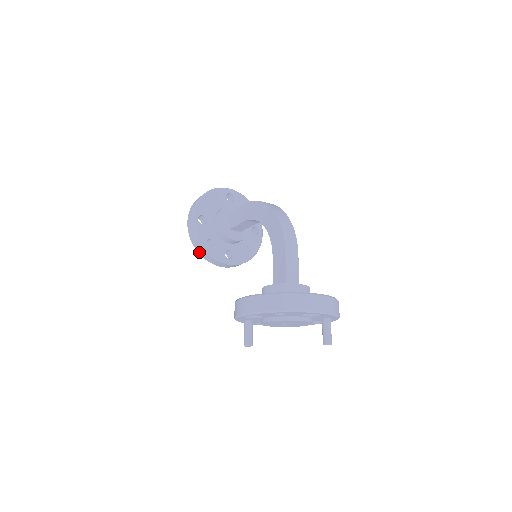
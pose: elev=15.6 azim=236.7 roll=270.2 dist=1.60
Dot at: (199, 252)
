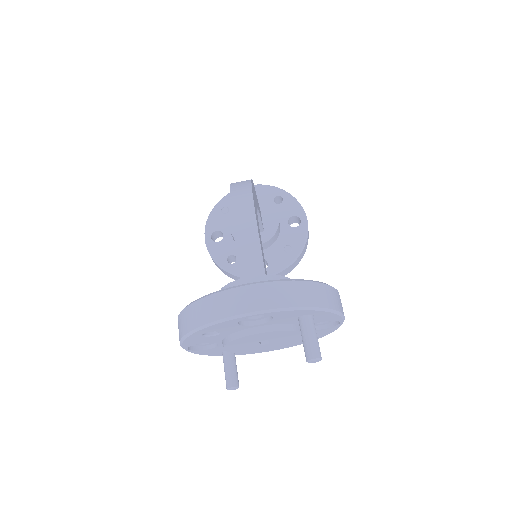
Dot at: (228, 276)
